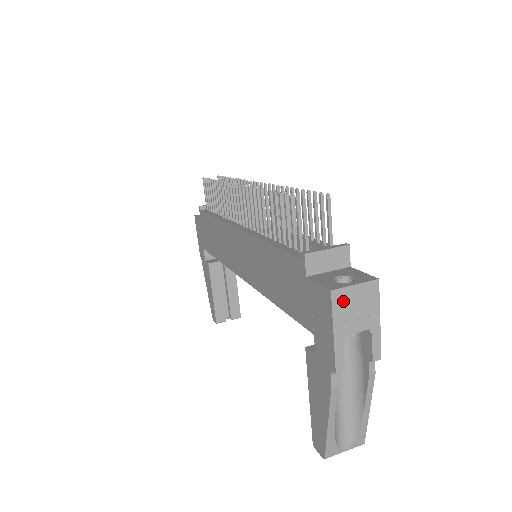
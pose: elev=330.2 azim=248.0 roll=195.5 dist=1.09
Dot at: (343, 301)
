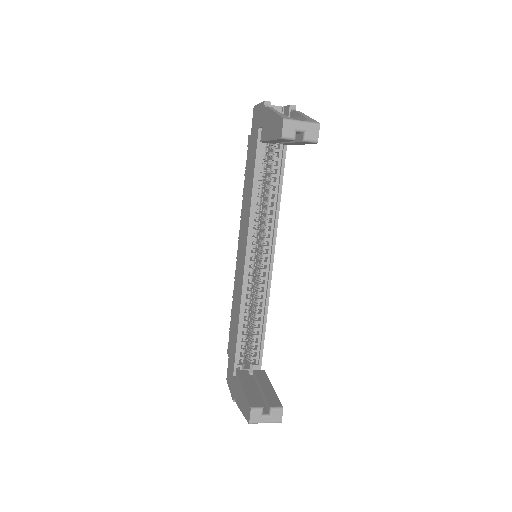
Dot at: occluded
